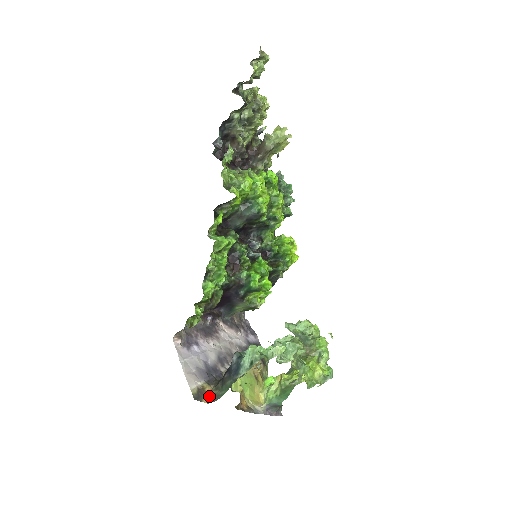
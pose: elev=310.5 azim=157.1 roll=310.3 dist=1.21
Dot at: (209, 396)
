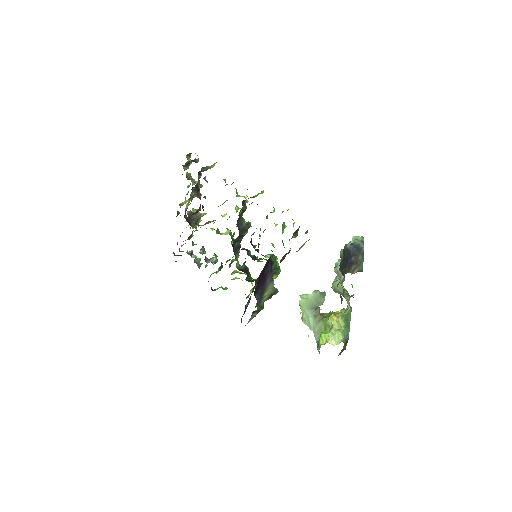
Dot at: (358, 270)
